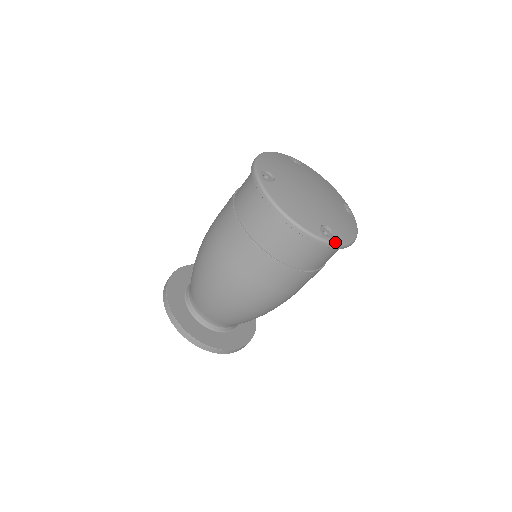
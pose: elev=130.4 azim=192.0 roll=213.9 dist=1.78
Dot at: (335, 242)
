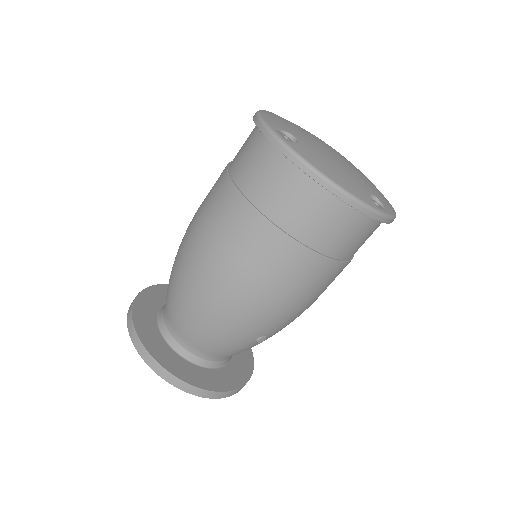
Dot at: (286, 142)
